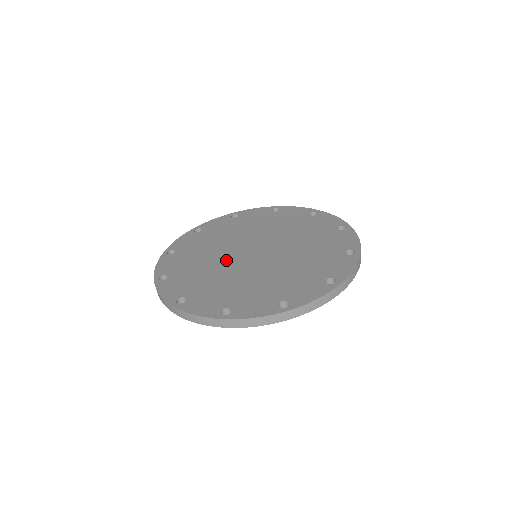
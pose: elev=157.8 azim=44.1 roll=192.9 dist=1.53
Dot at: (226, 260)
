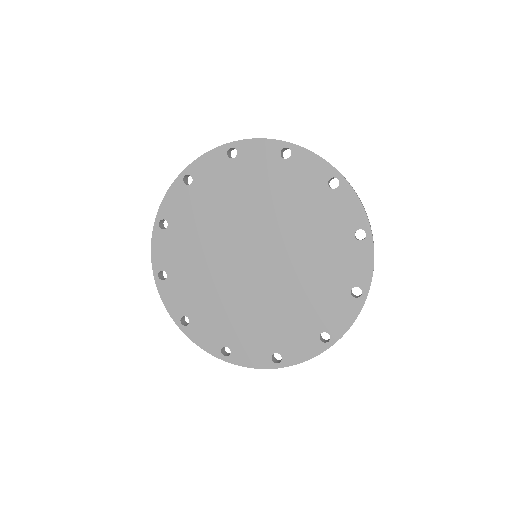
Dot at: (223, 263)
